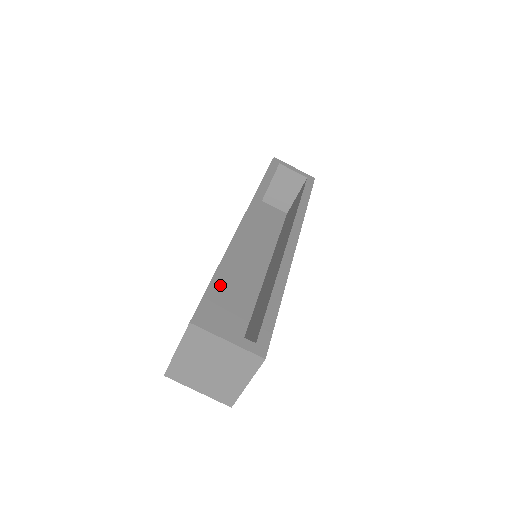
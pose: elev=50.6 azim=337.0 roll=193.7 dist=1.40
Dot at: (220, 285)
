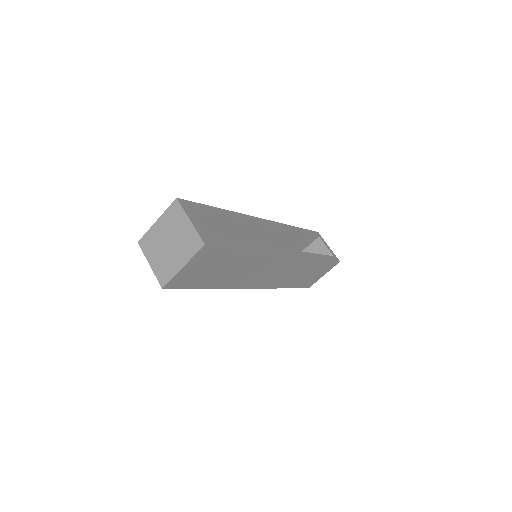
Dot at: (213, 211)
